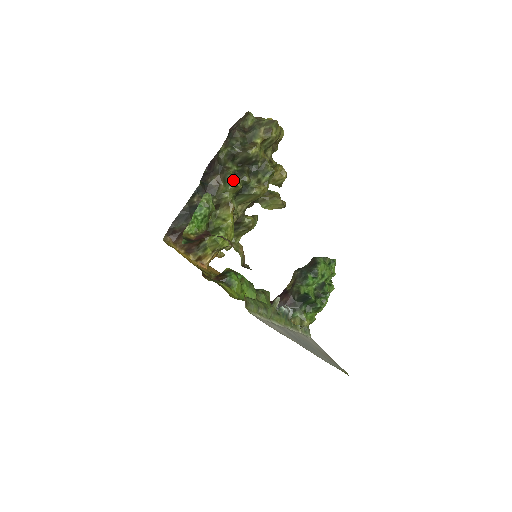
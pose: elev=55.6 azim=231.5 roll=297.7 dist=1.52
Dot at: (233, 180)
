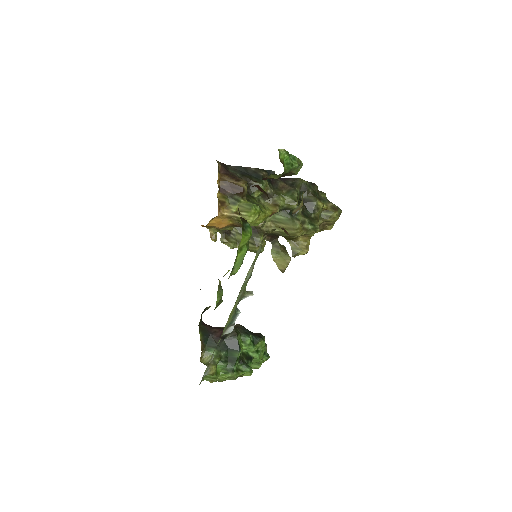
Dot at: (296, 196)
